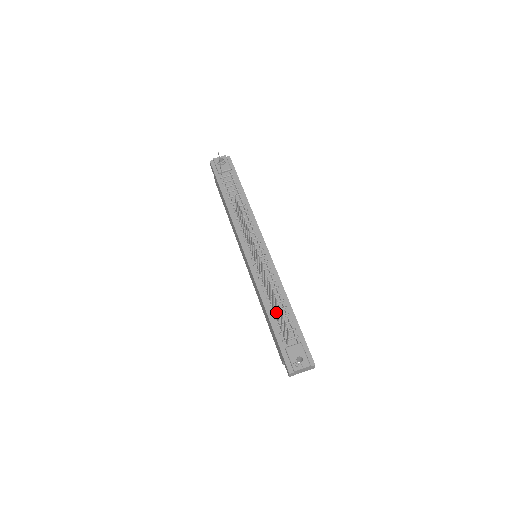
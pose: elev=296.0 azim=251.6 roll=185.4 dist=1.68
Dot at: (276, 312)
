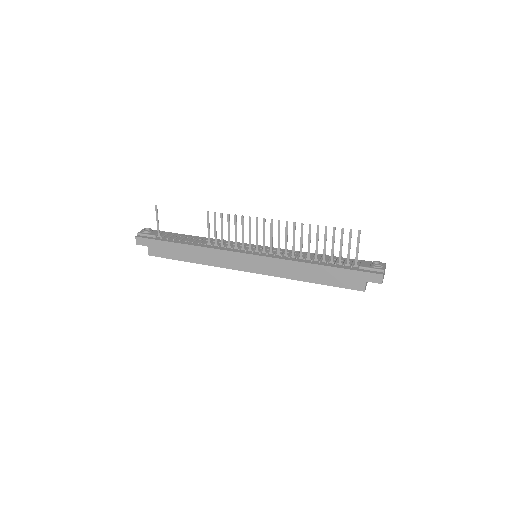
Dot at: (322, 261)
